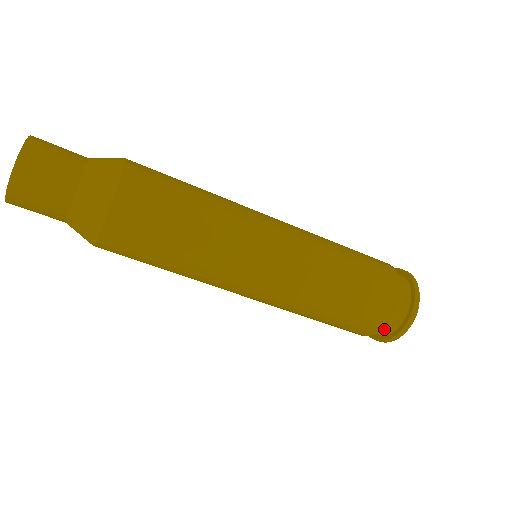
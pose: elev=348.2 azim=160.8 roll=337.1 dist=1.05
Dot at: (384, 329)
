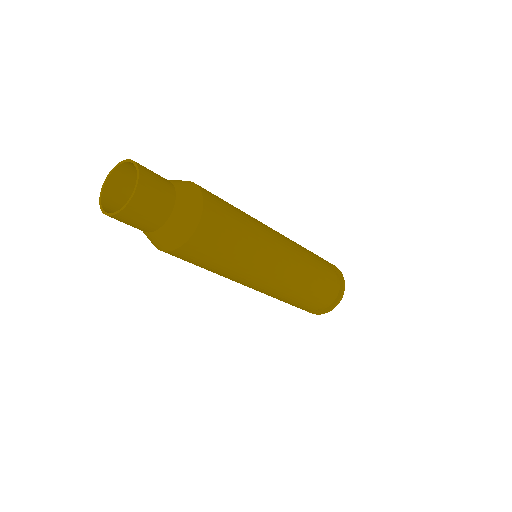
Dot at: occluded
